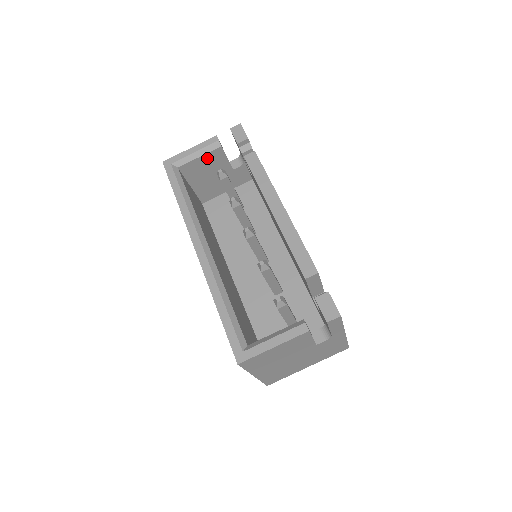
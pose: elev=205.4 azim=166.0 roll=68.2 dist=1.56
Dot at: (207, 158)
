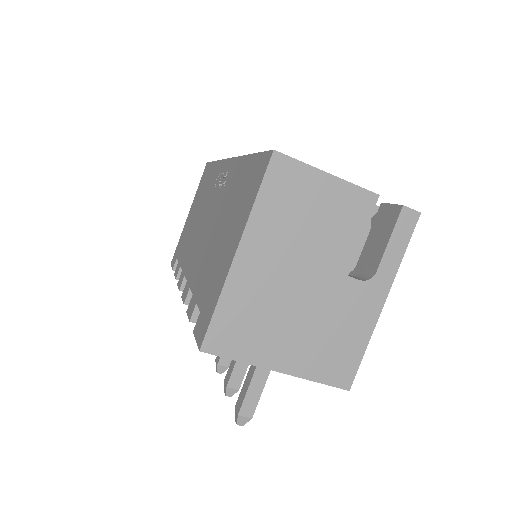
Dot at: occluded
